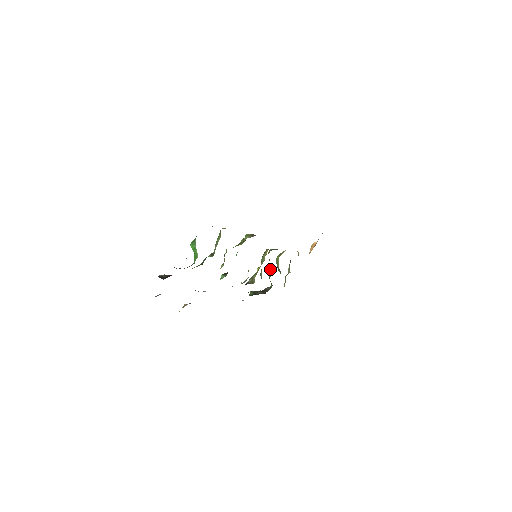
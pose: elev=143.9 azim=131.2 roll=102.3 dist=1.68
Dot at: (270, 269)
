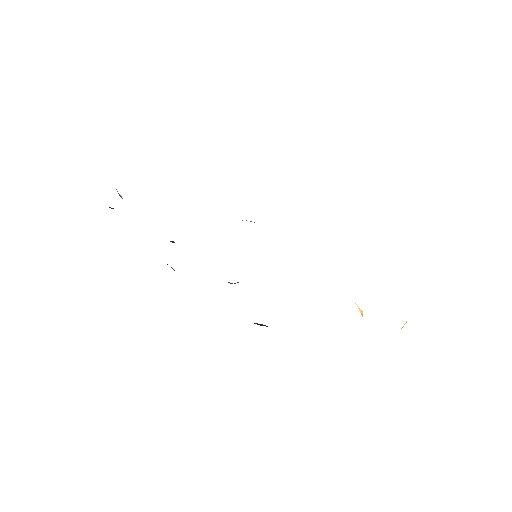
Dot at: occluded
